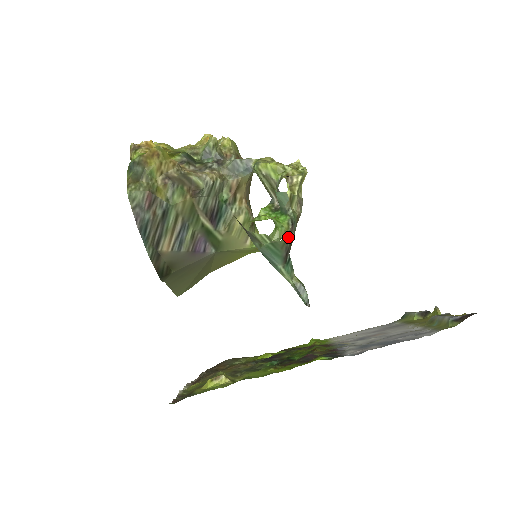
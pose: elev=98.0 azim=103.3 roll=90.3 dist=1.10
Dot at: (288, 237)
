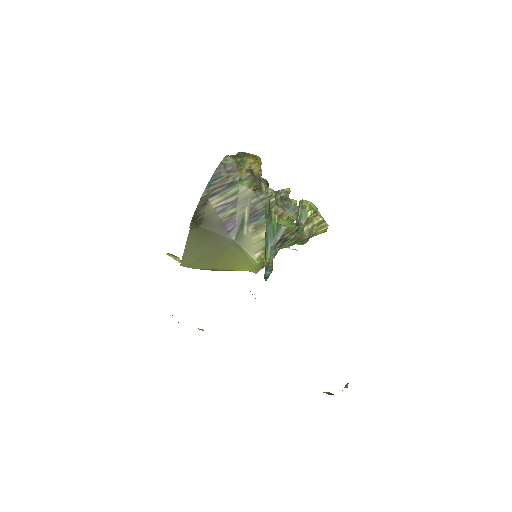
Dot at: (289, 232)
